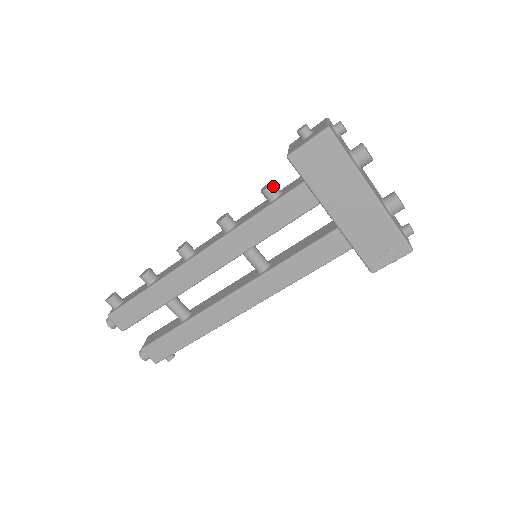
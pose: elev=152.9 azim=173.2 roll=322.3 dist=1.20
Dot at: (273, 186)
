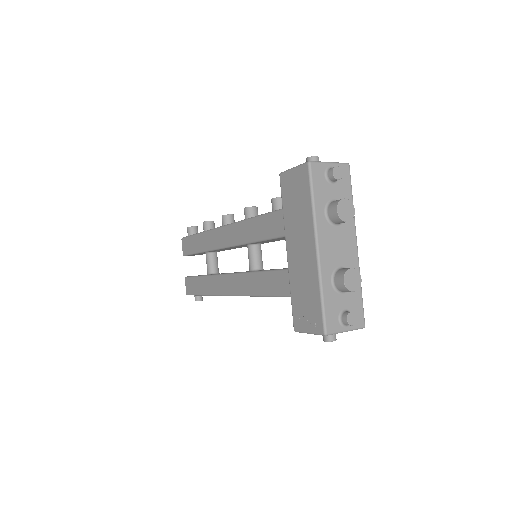
Dot at: (279, 200)
